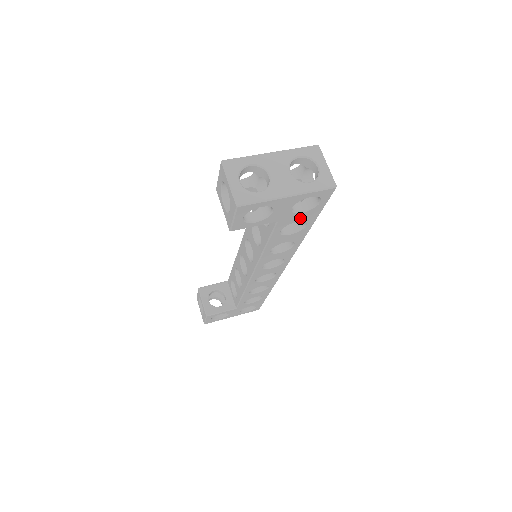
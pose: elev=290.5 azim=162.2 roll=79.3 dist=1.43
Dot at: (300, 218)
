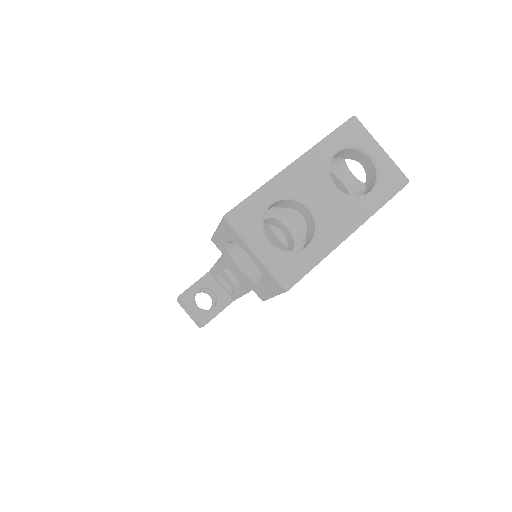
Dot at: occluded
